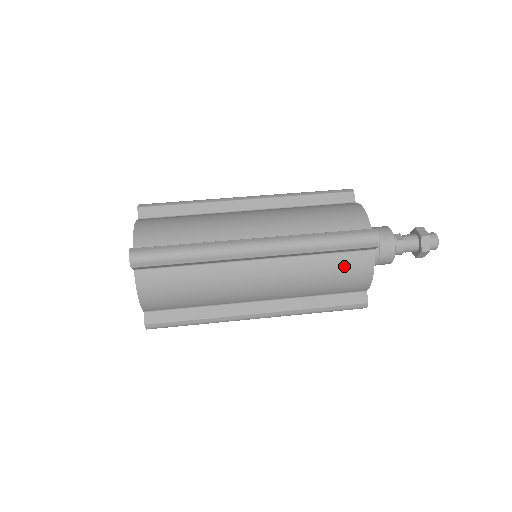
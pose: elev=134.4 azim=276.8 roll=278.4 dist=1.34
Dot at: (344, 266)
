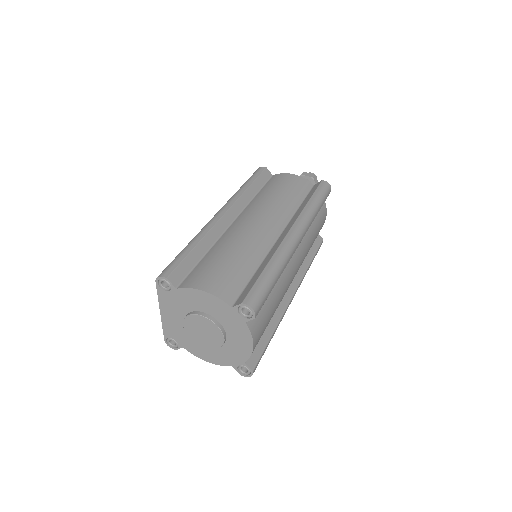
Dot at: (319, 219)
